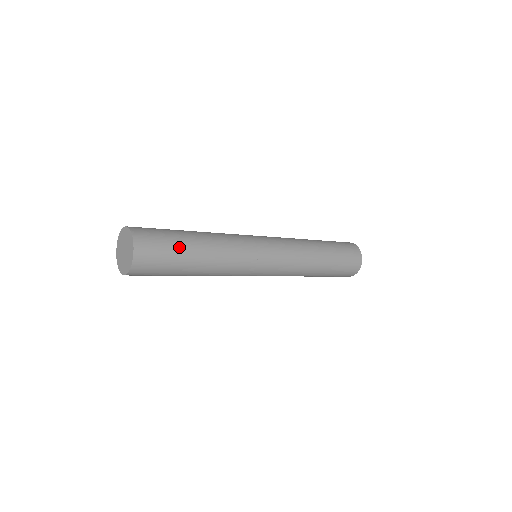
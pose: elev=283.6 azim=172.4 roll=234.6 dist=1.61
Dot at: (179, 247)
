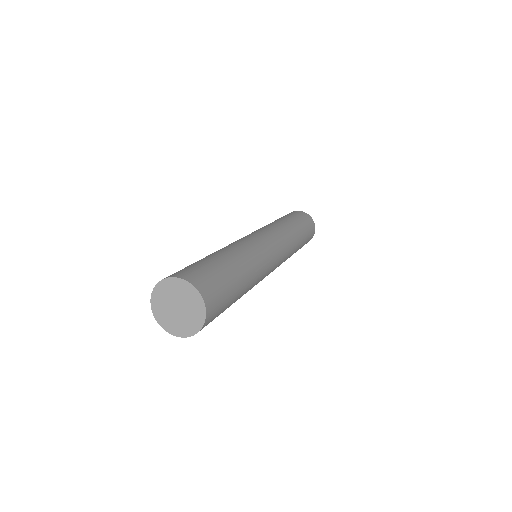
Dot at: (214, 264)
